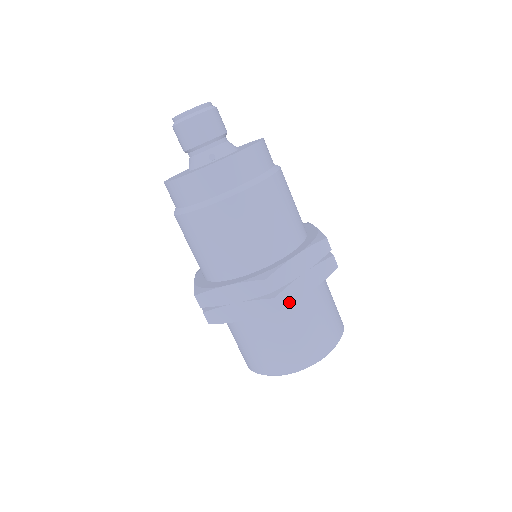
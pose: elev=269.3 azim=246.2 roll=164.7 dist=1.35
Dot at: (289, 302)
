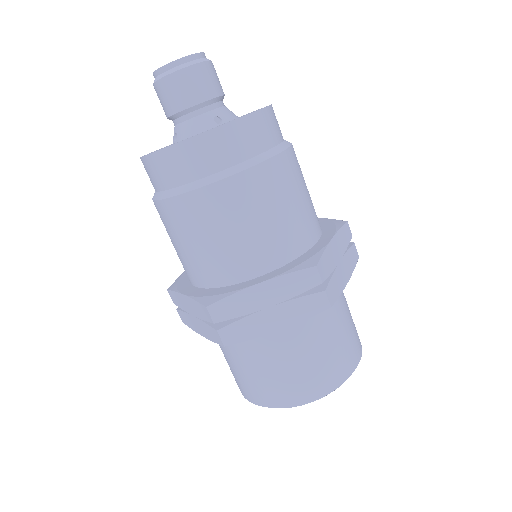
Dot at: (335, 296)
